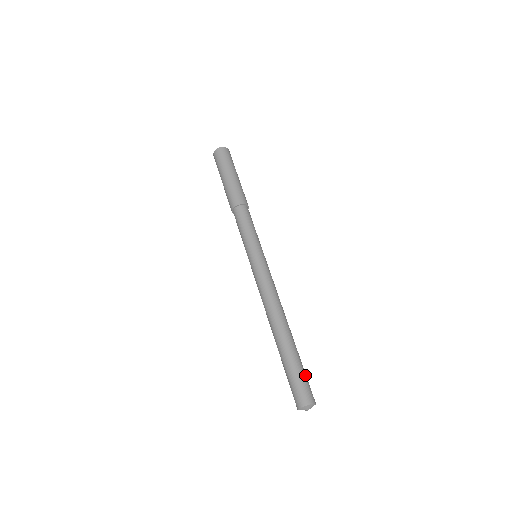
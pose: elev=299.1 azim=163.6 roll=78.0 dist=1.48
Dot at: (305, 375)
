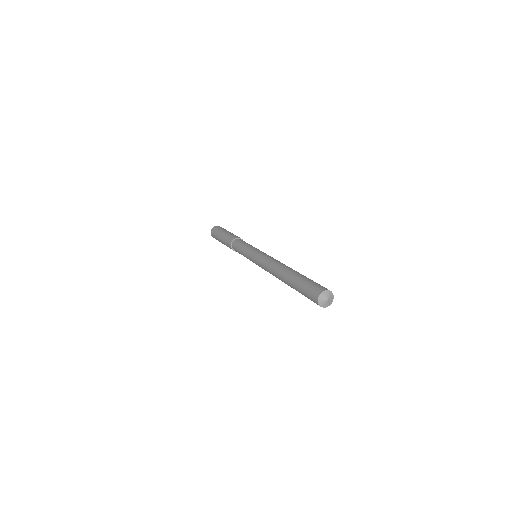
Dot at: occluded
